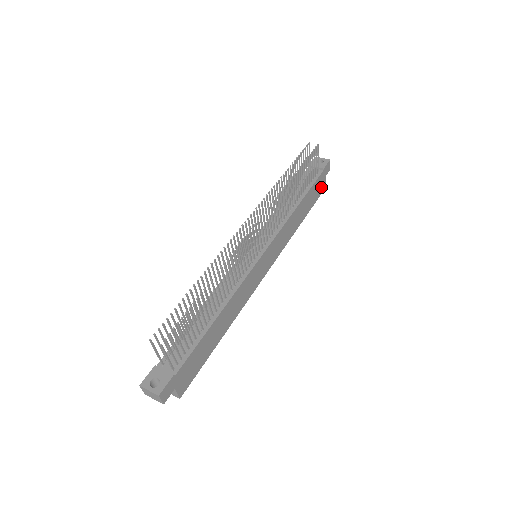
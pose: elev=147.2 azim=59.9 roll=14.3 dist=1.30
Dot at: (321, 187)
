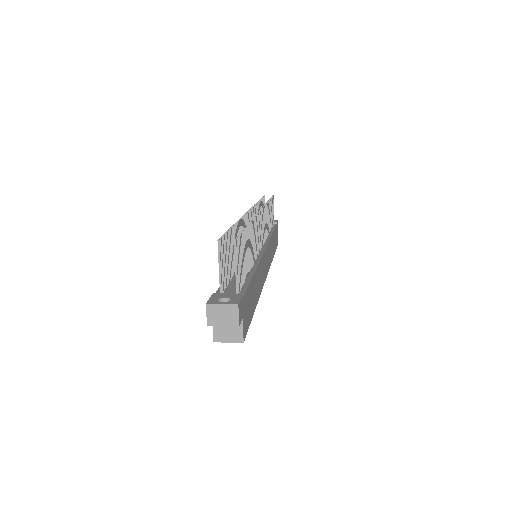
Dot at: occluded
